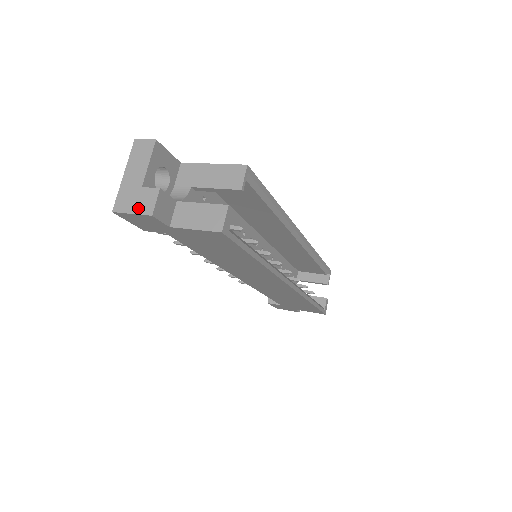
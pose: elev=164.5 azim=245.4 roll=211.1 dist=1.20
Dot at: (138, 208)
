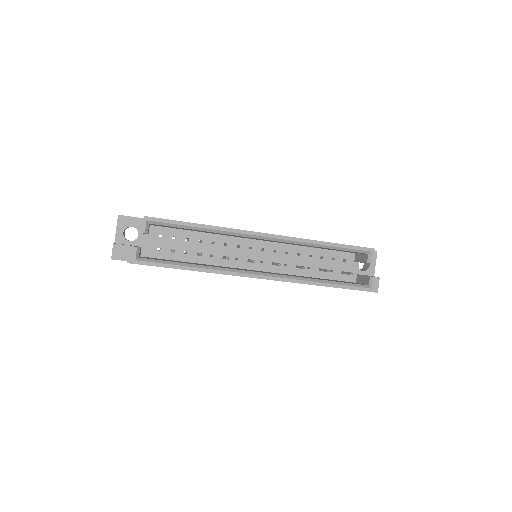
Dot at: occluded
